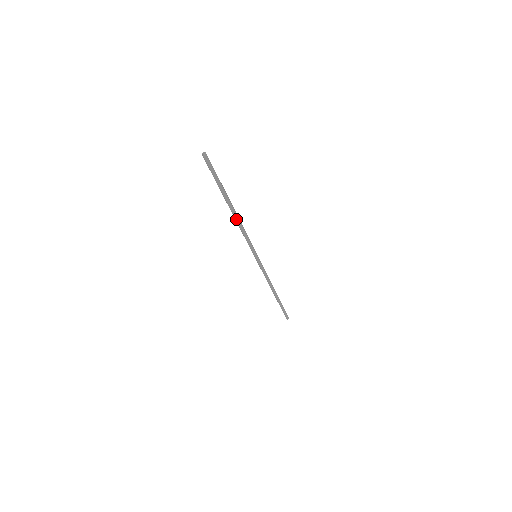
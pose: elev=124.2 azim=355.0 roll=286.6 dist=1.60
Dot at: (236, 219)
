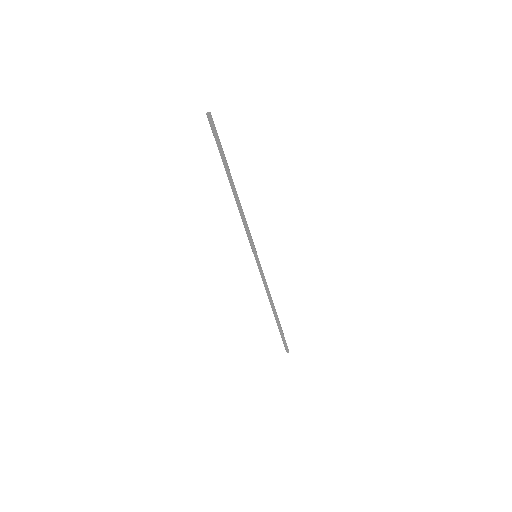
Dot at: (238, 201)
